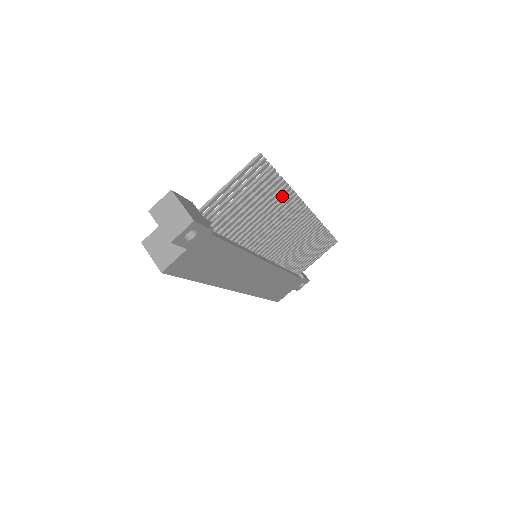
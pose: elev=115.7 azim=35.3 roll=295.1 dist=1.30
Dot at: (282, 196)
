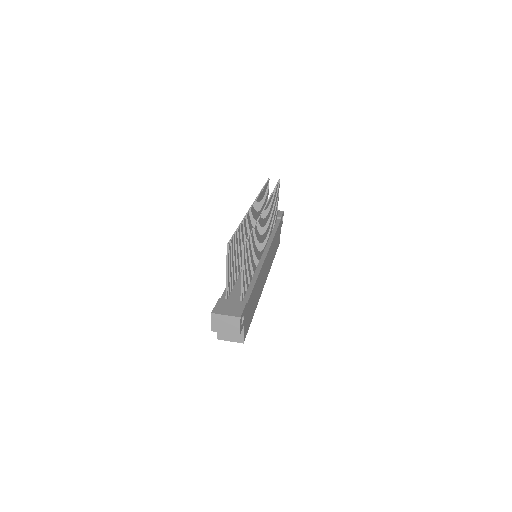
Dot at: (252, 239)
